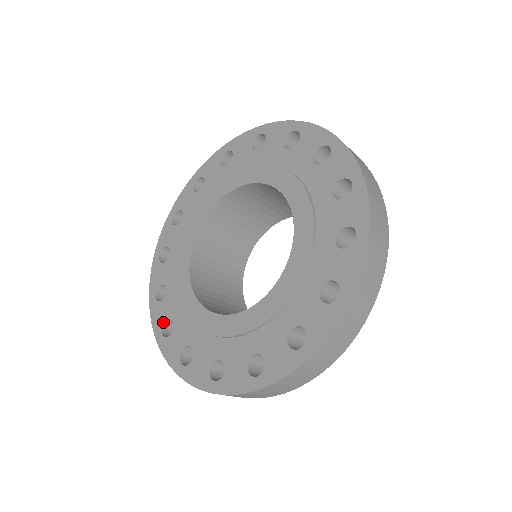
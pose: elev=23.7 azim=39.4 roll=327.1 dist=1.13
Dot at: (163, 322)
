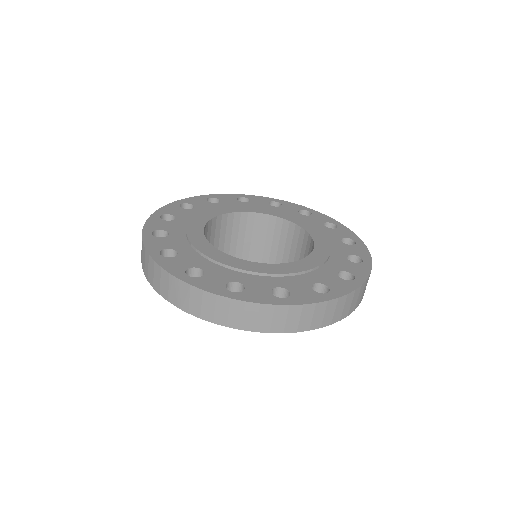
Dot at: (158, 229)
